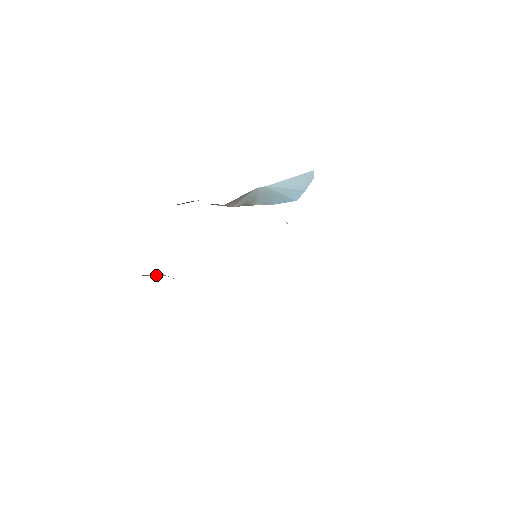
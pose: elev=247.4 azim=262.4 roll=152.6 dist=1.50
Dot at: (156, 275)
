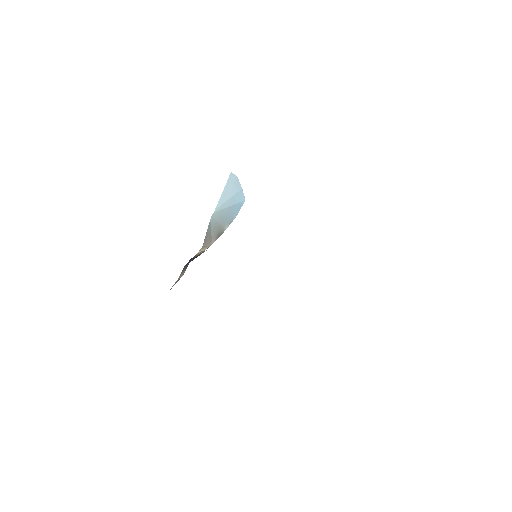
Dot at: occluded
